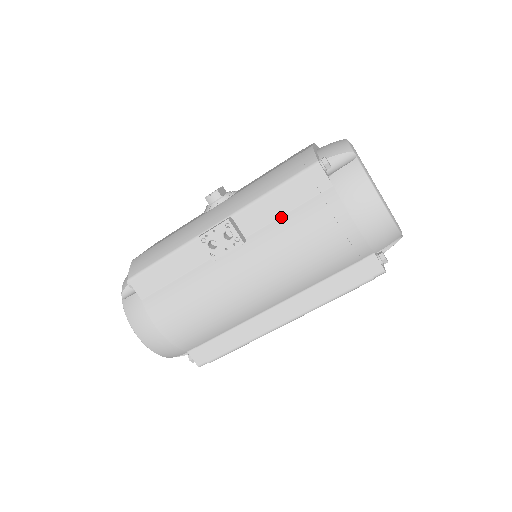
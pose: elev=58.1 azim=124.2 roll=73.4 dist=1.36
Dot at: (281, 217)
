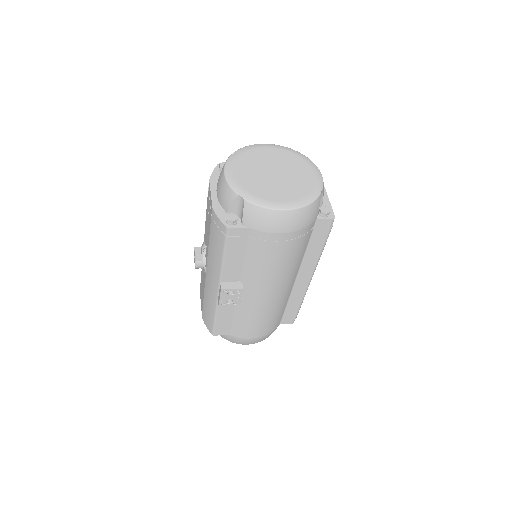
Dot at: (244, 261)
